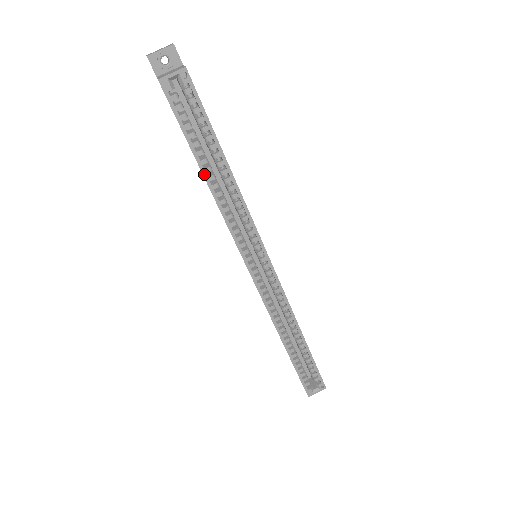
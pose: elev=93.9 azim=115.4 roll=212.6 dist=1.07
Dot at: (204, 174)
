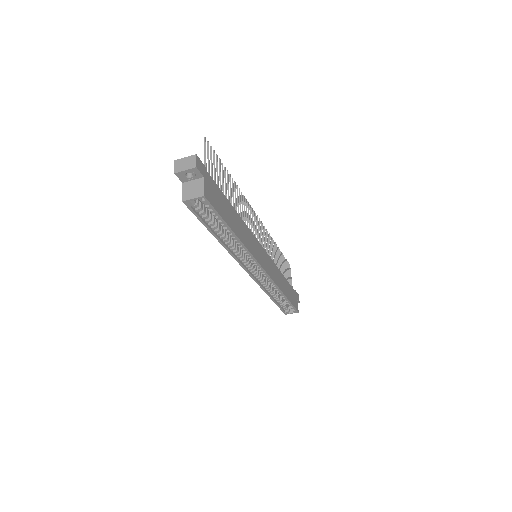
Dot at: (217, 238)
